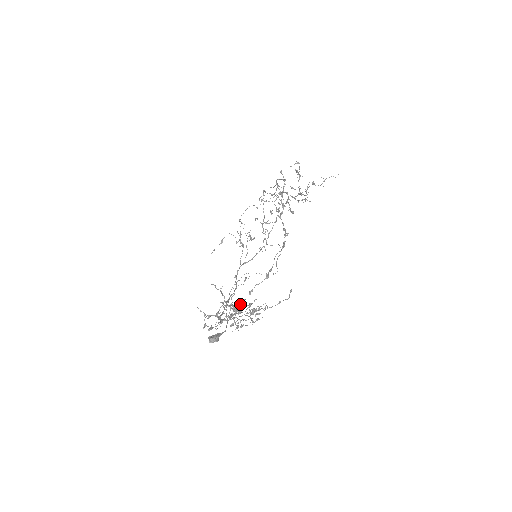
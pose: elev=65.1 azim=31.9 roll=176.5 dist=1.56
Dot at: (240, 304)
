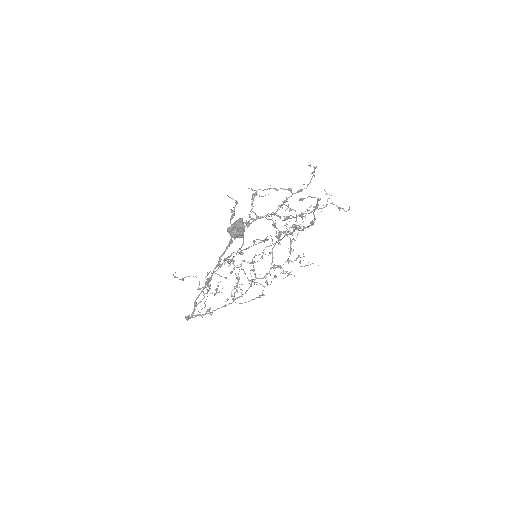
Dot at: (314, 167)
